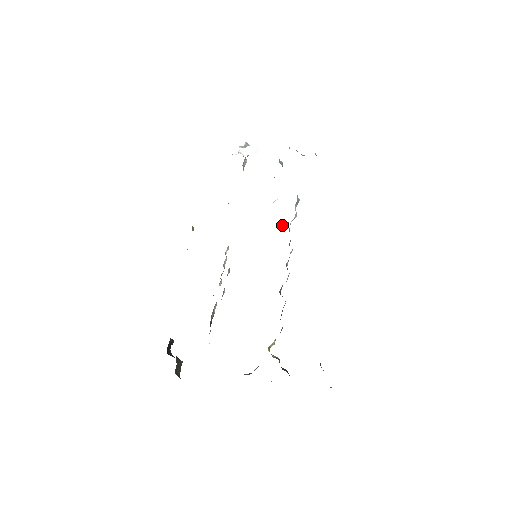
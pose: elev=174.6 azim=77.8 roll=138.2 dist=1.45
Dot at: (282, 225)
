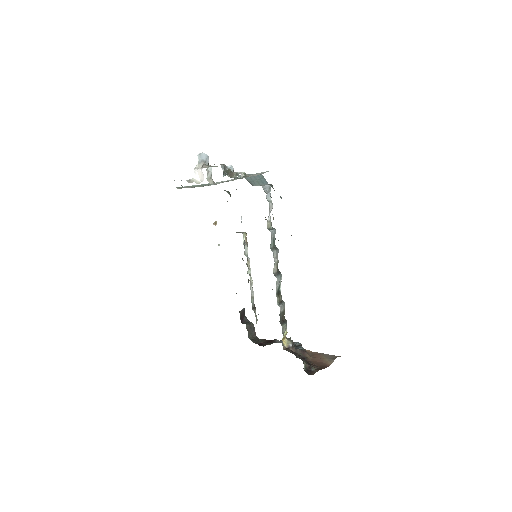
Dot at: occluded
